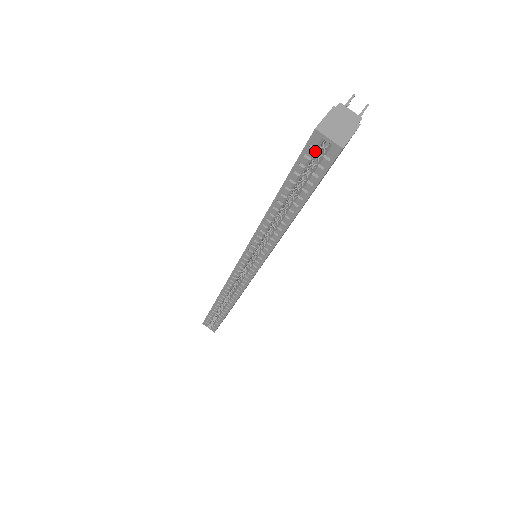
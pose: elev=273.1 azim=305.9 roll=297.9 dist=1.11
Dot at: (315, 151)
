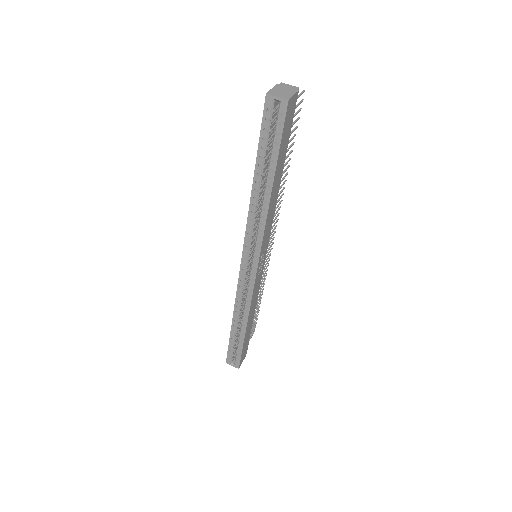
Dot at: (271, 113)
